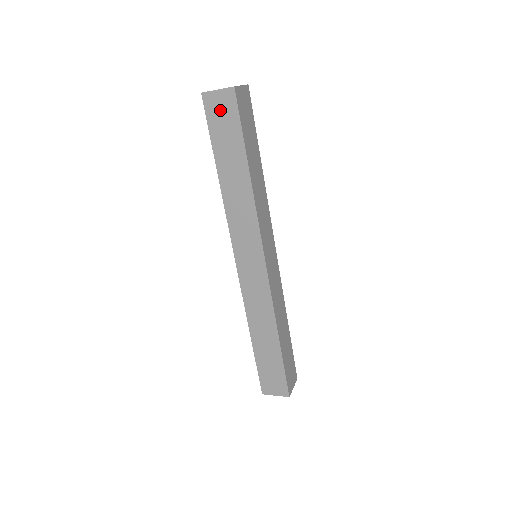
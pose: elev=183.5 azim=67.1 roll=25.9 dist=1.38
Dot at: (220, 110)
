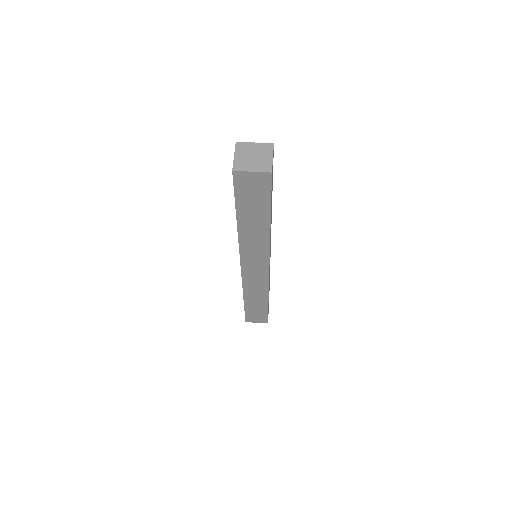
Dot at: (251, 185)
